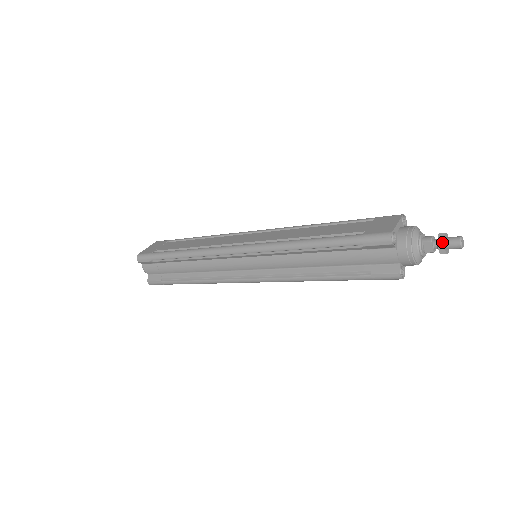
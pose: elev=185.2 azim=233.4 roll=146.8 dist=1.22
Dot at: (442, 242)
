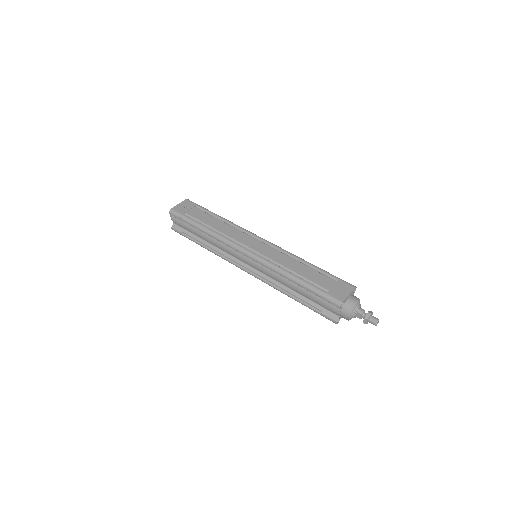
Dot at: (367, 319)
